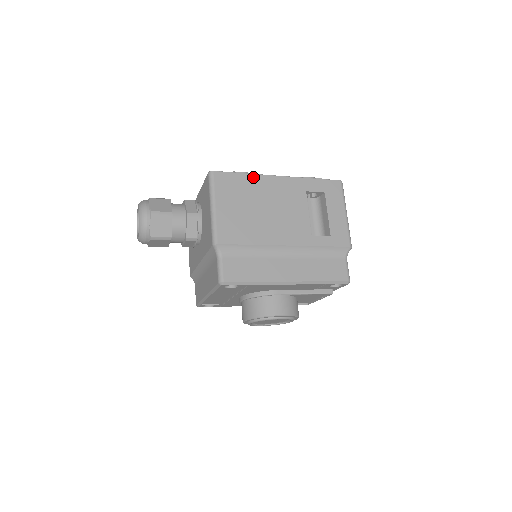
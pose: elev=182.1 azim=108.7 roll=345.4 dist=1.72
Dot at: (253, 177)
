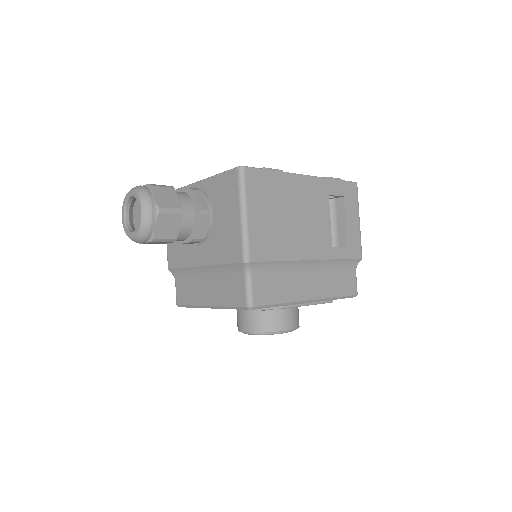
Dot at: (283, 176)
